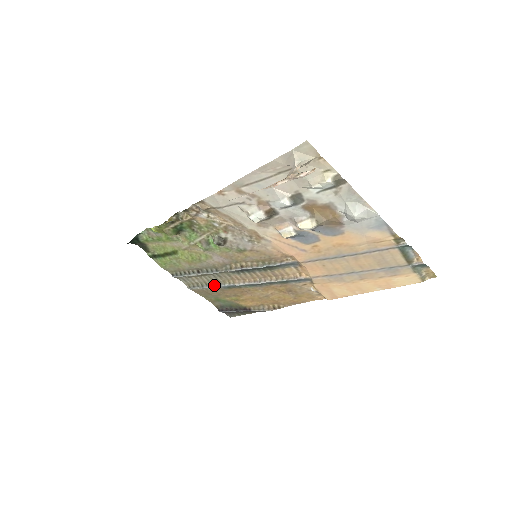
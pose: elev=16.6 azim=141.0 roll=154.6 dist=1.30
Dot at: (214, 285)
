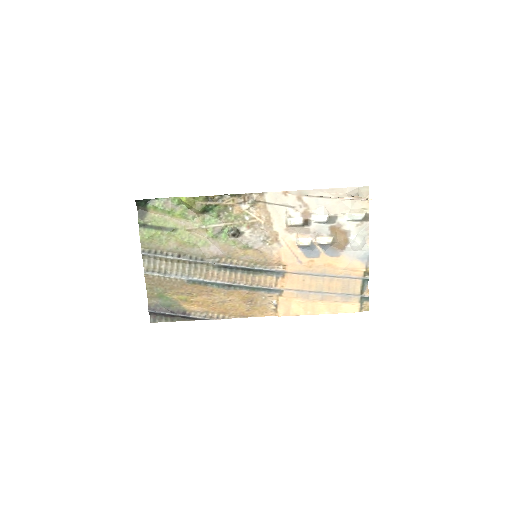
Dot at: (180, 275)
